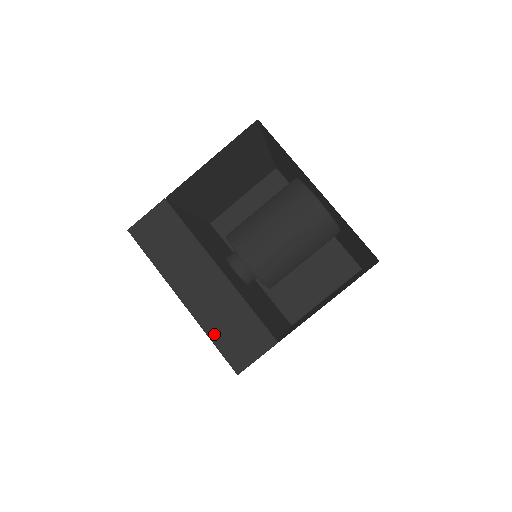
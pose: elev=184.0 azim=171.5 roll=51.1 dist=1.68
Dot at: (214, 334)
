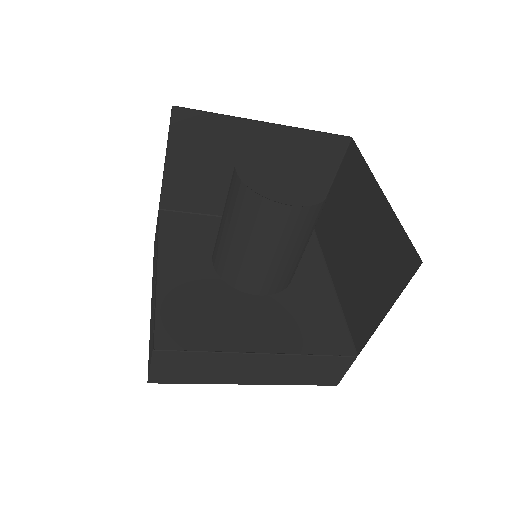
Dot at: (297, 382)
